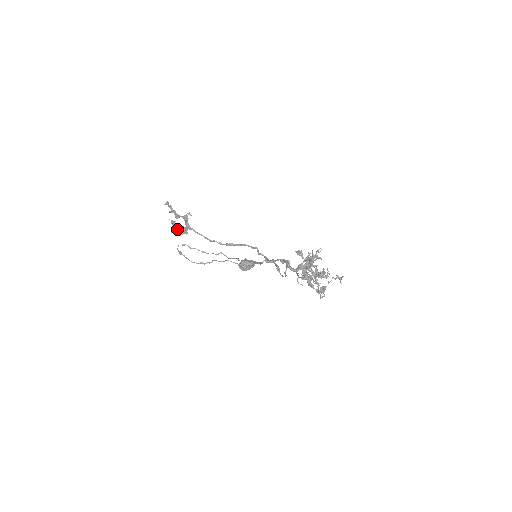
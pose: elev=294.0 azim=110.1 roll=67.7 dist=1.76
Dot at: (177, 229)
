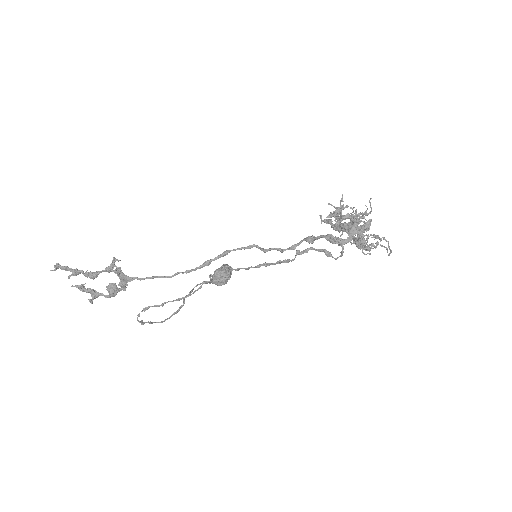
Dot at: (96, 293)
